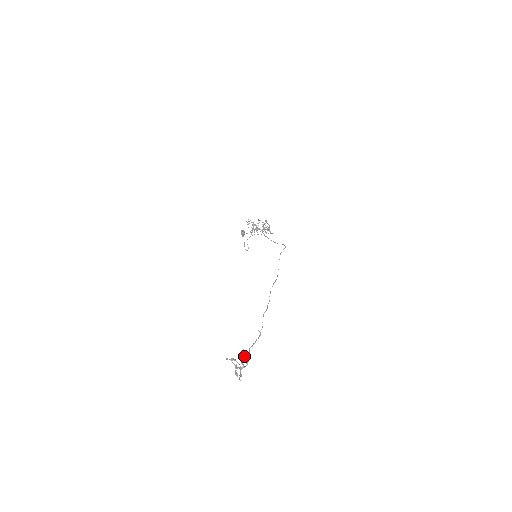
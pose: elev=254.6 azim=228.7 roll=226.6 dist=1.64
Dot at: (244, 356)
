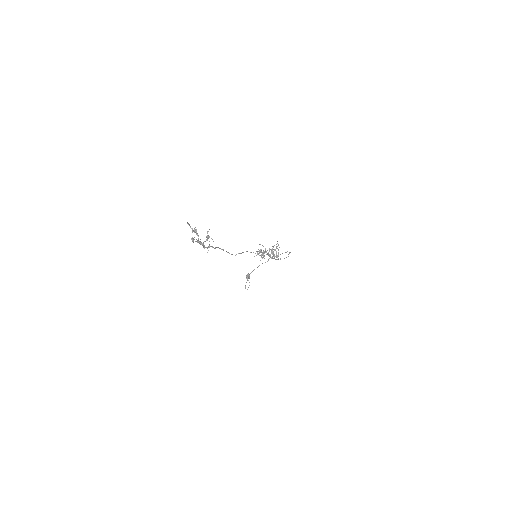
Dot at: (209, 236)
